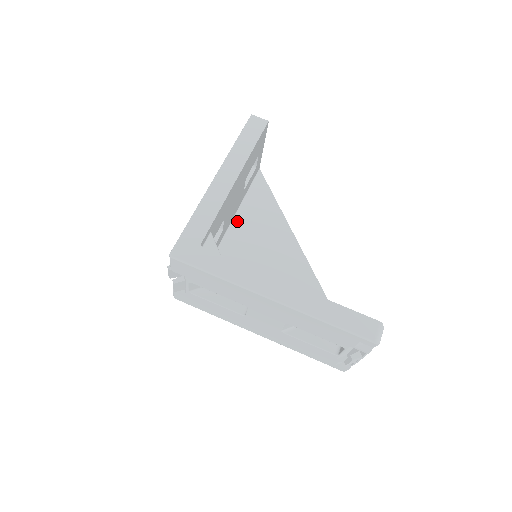
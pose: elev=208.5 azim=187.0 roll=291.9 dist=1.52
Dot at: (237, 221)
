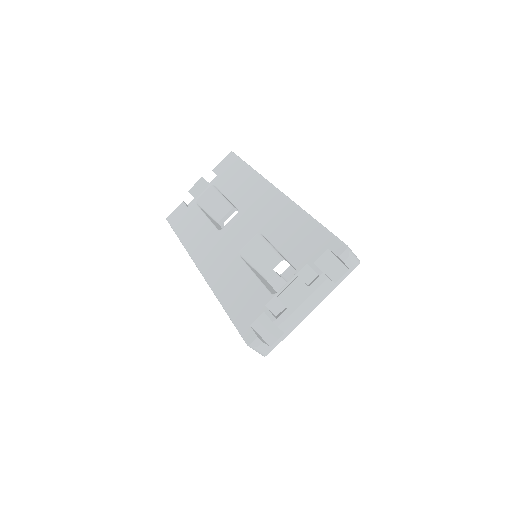
Dot at: occluded
